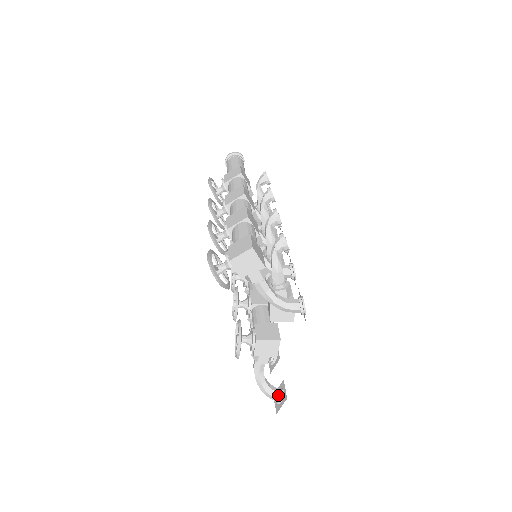
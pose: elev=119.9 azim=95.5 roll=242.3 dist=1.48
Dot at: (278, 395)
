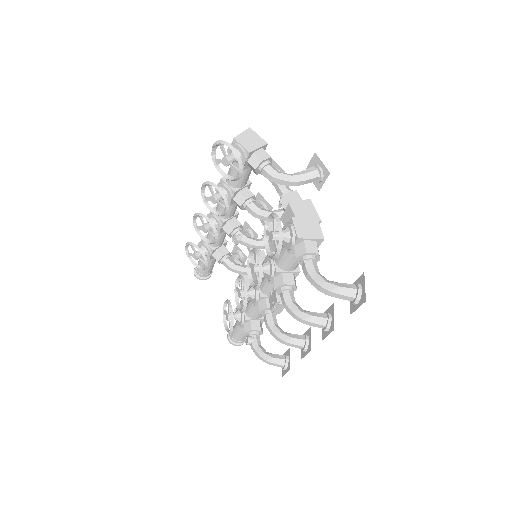
Dot at: (353, 286)
